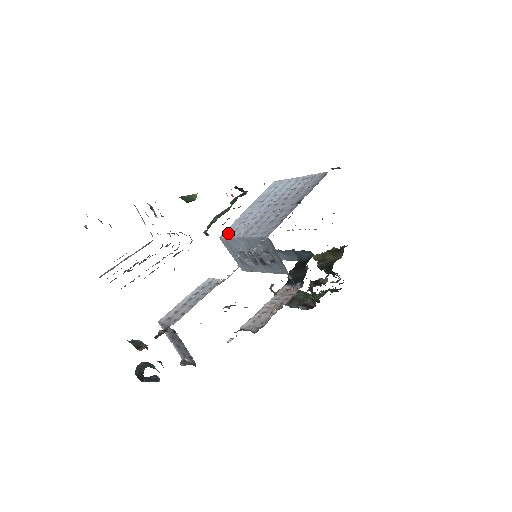
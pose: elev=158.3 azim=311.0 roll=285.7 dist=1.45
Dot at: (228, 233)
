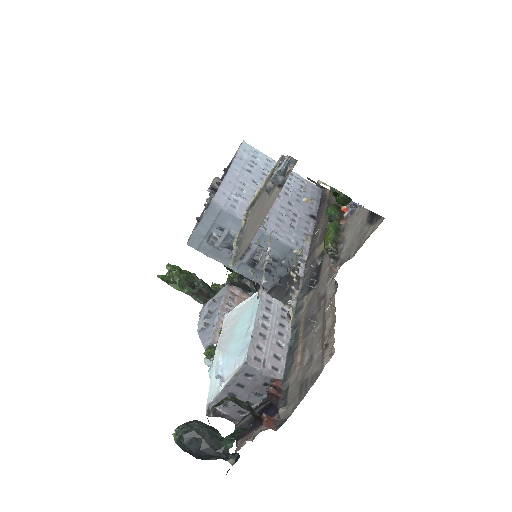
Dot at: (228, 202)
